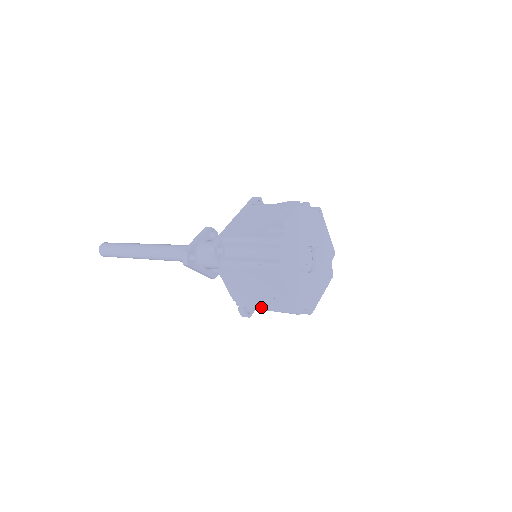
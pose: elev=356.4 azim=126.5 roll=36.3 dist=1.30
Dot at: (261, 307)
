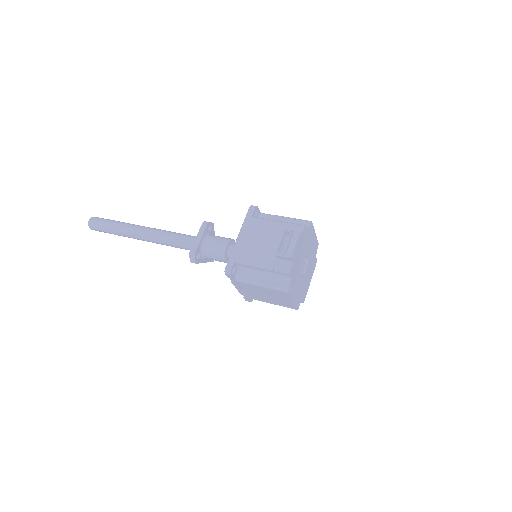
Dot at: (266, 302)
